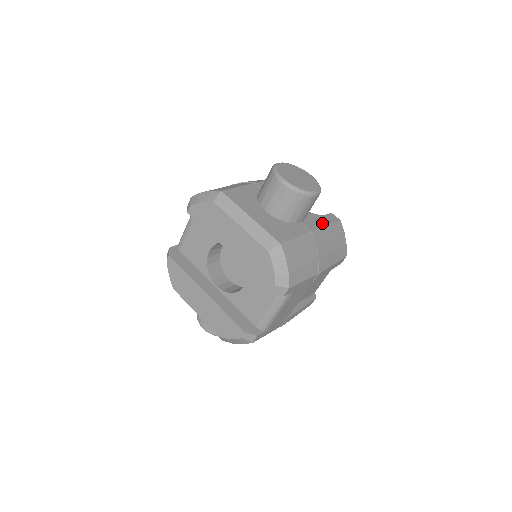
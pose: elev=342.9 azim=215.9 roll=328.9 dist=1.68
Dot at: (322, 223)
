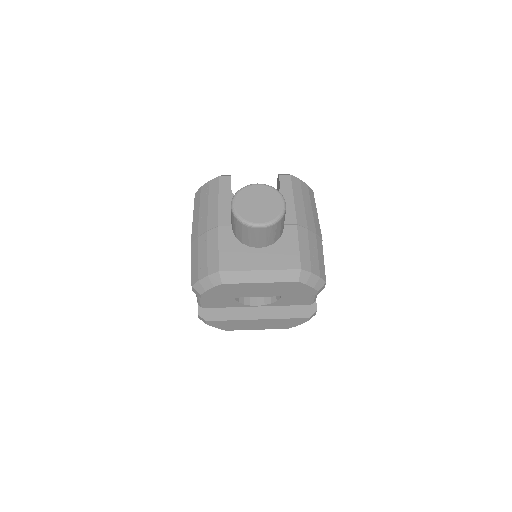
Dot at: (290, 201)
